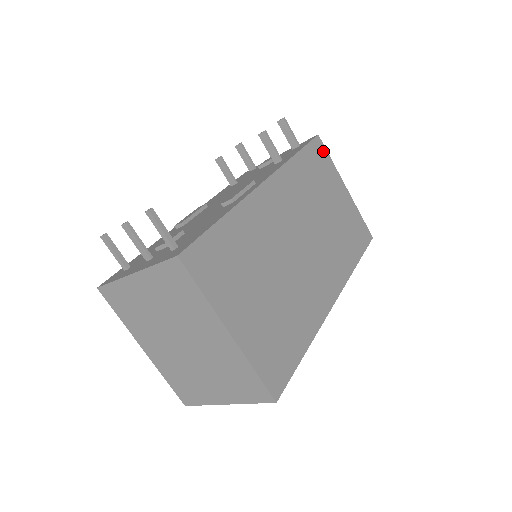
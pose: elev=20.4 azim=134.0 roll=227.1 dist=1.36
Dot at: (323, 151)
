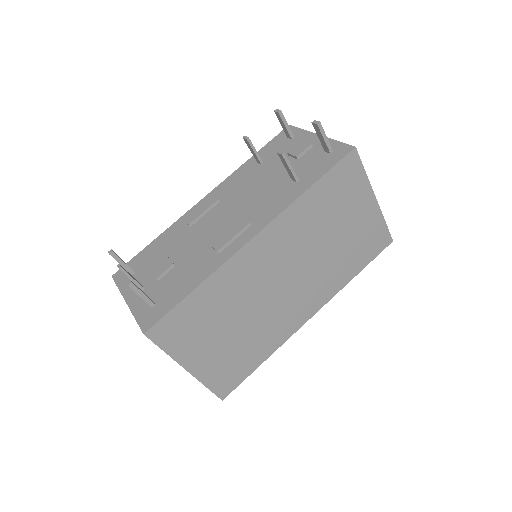
Dot at: (356, 166)
